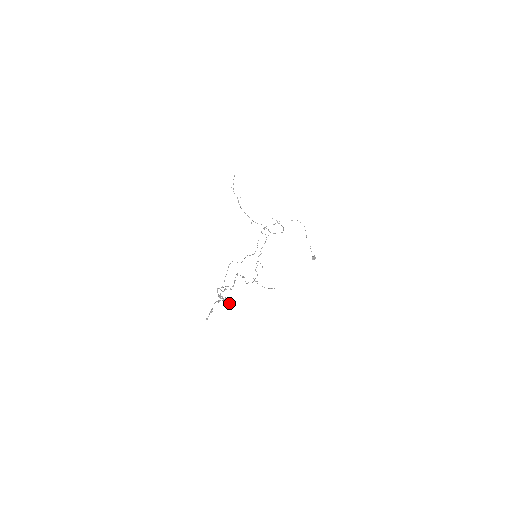
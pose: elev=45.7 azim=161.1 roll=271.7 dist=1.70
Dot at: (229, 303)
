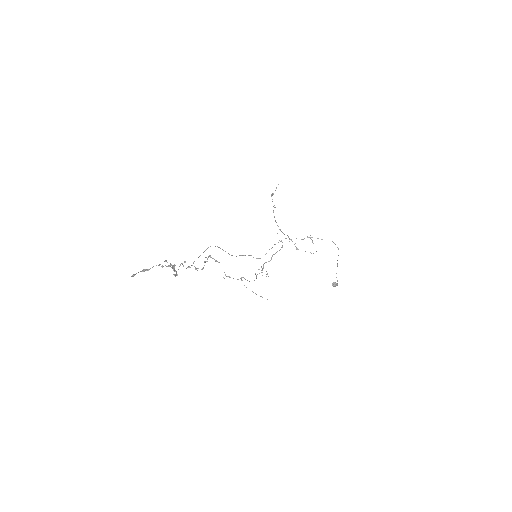
Dot at: (176, 274)
